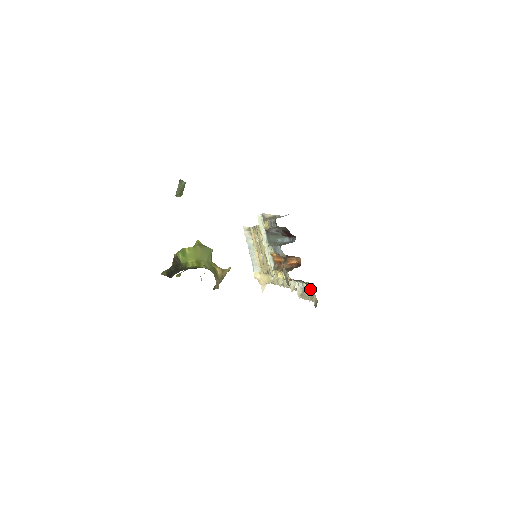
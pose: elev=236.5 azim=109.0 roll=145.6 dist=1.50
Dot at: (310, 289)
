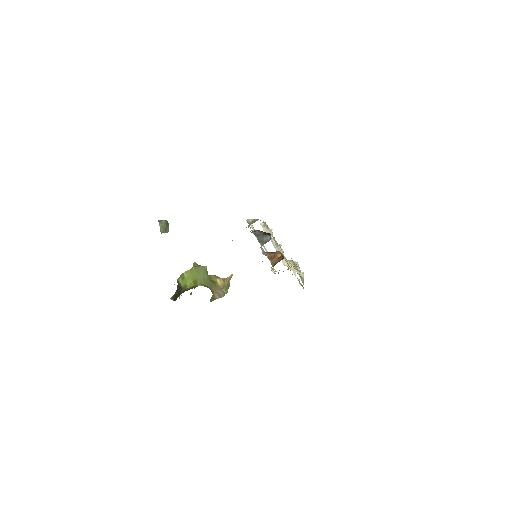
Dot at: occluded
